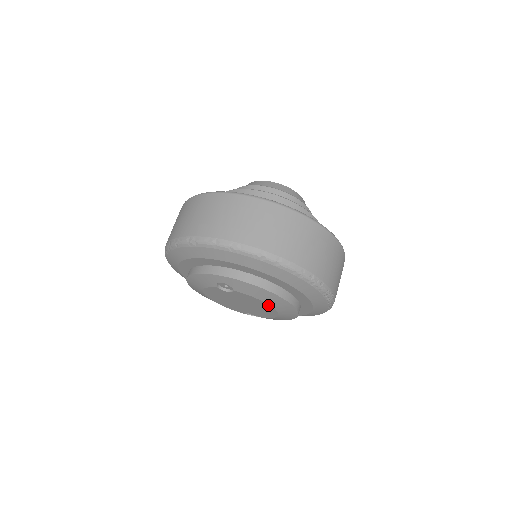
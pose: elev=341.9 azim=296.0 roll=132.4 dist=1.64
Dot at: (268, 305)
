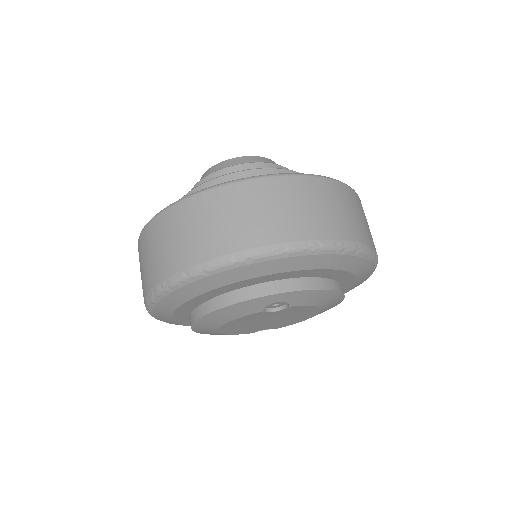
Dot at: (317, 309)
